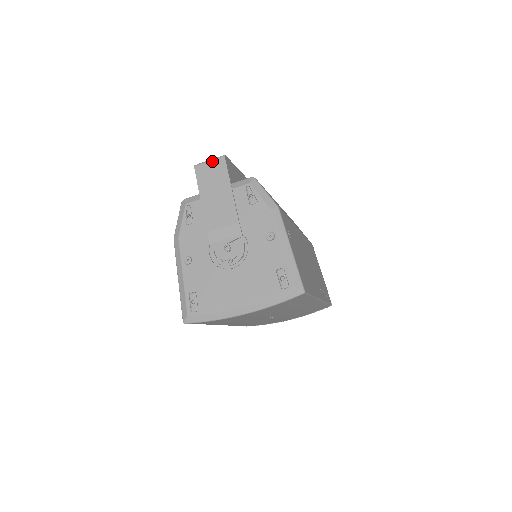
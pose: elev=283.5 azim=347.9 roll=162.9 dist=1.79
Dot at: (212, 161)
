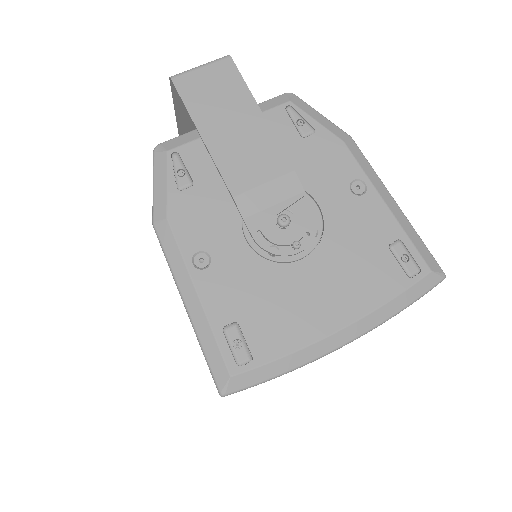
Dot at: (207, 66)
